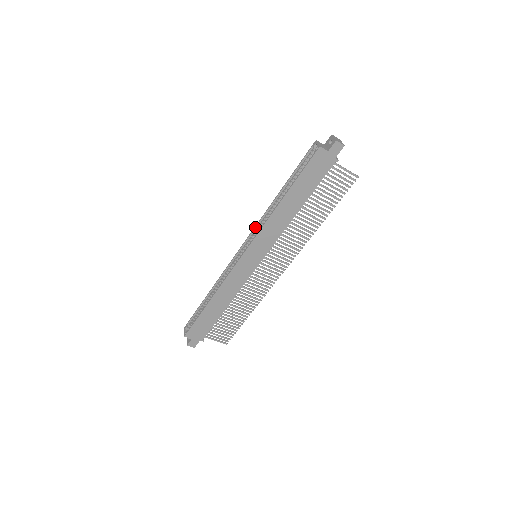
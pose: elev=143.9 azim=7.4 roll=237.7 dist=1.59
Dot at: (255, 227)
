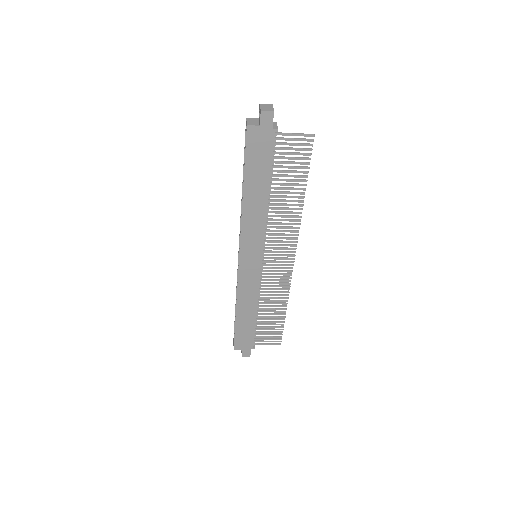
Dot at: (240, 229)
